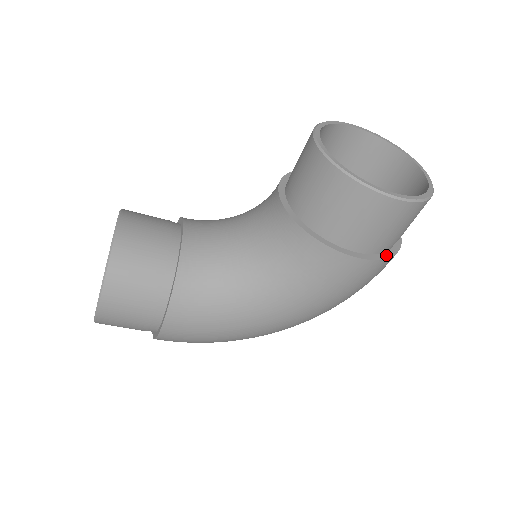
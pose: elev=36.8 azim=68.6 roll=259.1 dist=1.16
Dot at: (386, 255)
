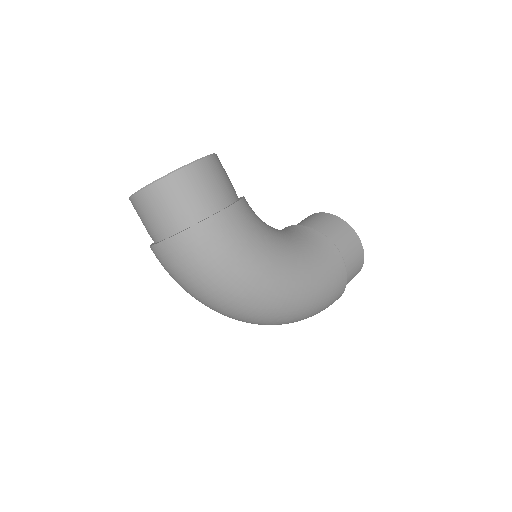
Dot at: (345, 281)
